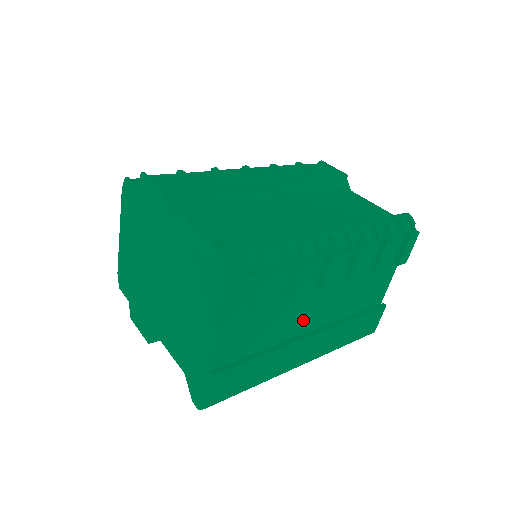
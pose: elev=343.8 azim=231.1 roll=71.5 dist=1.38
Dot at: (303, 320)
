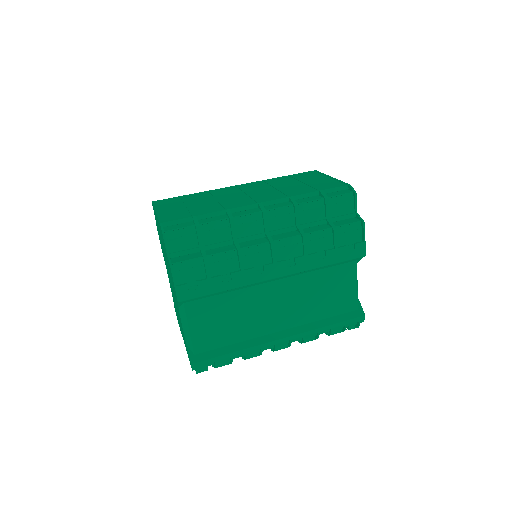
Dot at: occluded
